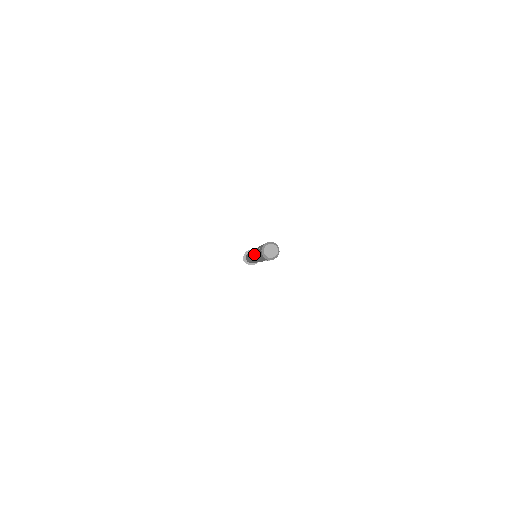
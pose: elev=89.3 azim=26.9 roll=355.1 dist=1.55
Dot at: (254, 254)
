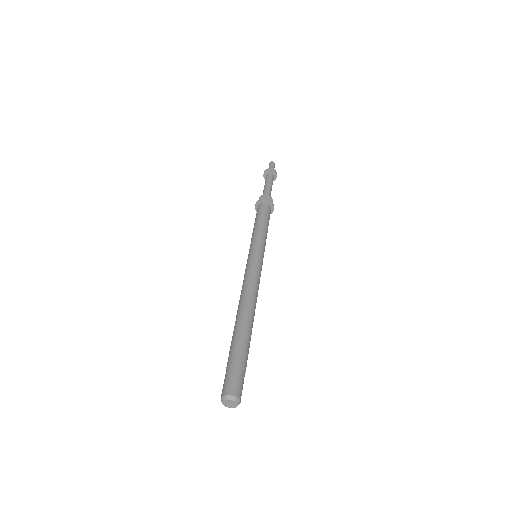
Dot at: occluded
